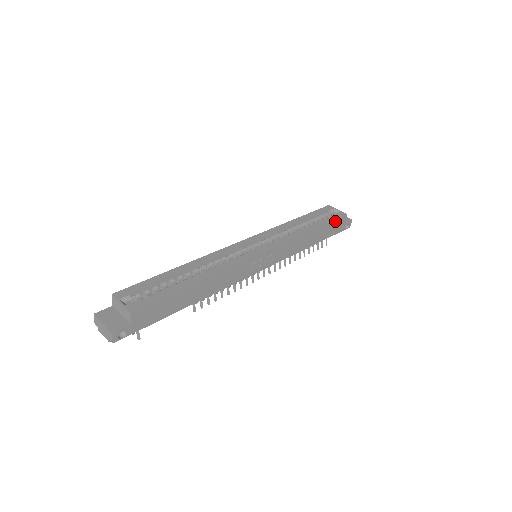
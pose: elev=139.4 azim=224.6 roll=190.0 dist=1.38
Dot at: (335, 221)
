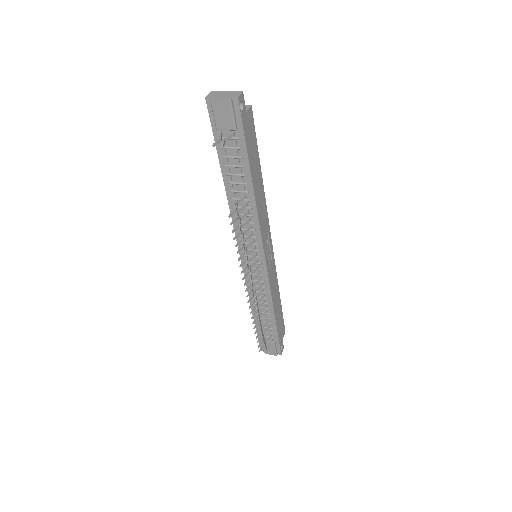
Dot at: (283, 322)
